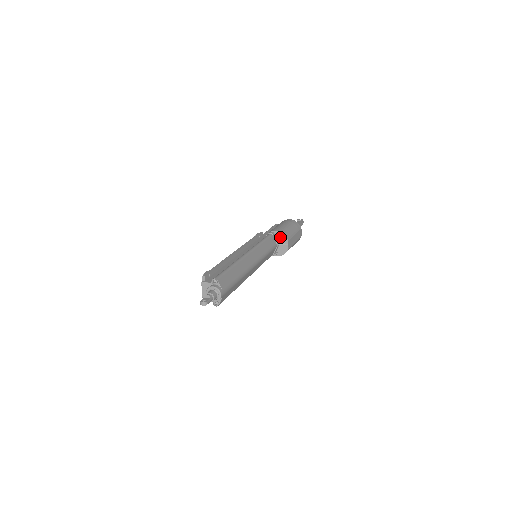
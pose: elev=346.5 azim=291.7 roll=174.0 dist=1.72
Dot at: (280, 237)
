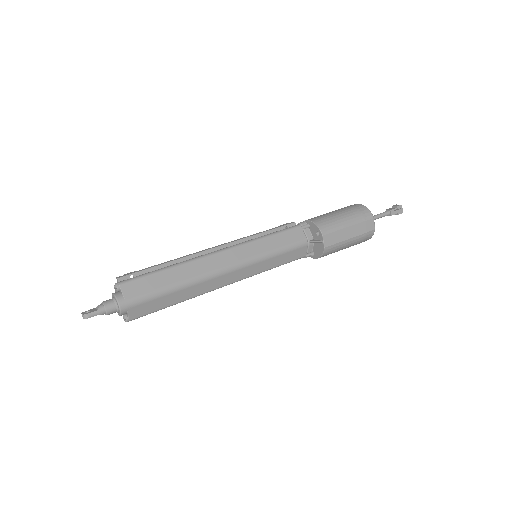
Dot at: (313, 230)
